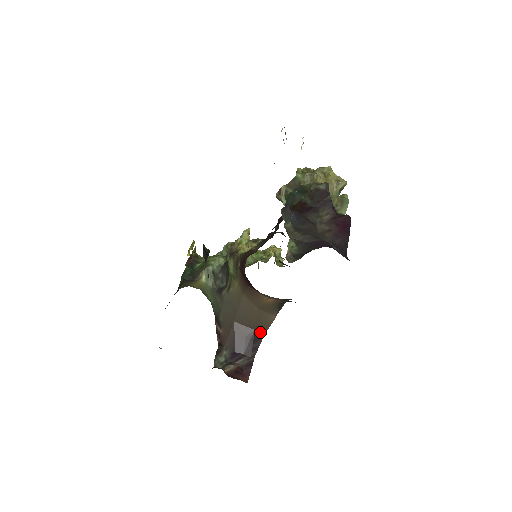
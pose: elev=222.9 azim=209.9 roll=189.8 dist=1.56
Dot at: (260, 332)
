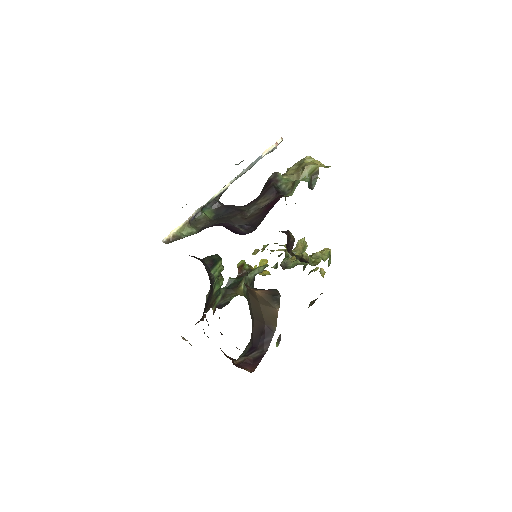
Dot at: (271, 327)
